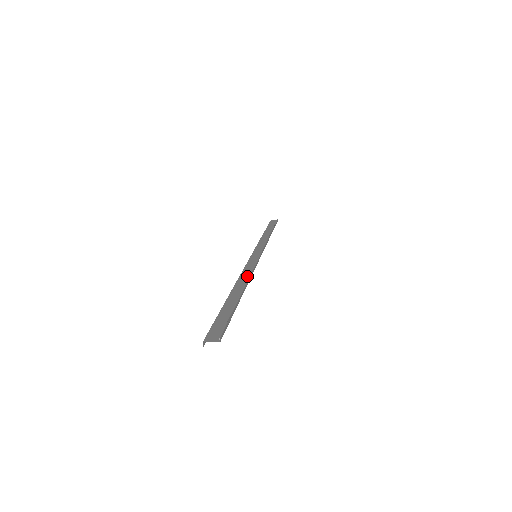
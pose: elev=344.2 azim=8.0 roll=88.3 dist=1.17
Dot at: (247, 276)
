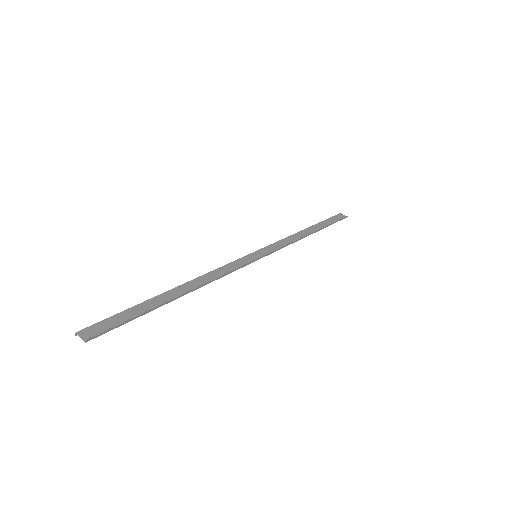
Dot at: (212, 278)
